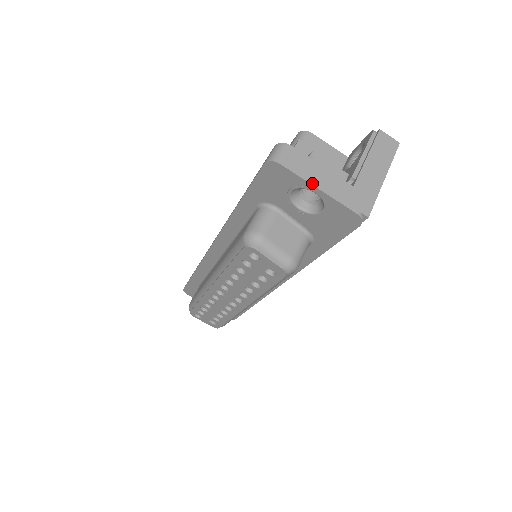
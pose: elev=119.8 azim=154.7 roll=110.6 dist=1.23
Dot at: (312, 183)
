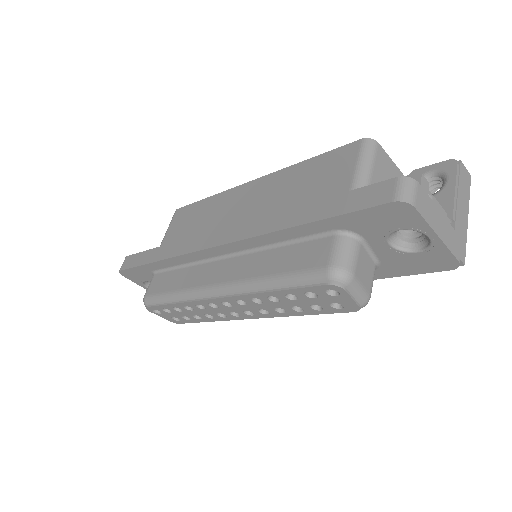
Dot at: (434, 230)
